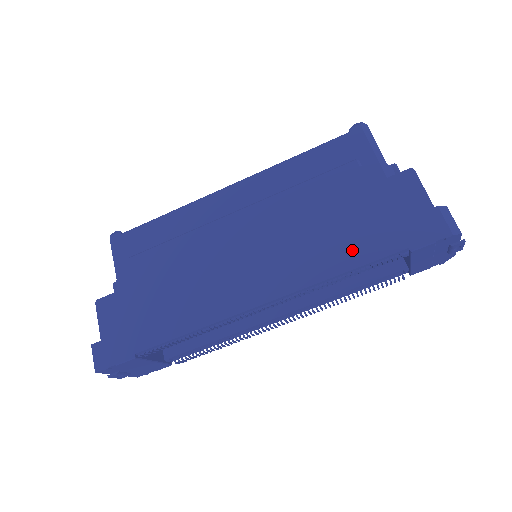
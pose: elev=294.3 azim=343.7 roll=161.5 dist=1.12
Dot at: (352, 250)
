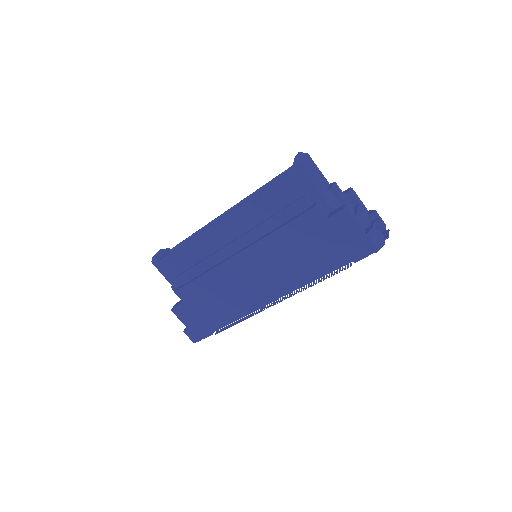
Dot at: (319, 266)
